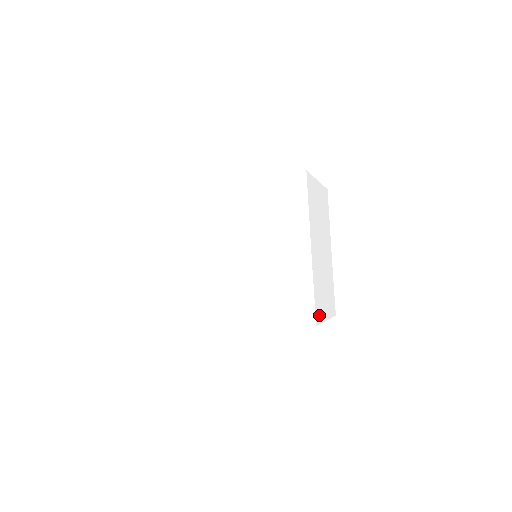
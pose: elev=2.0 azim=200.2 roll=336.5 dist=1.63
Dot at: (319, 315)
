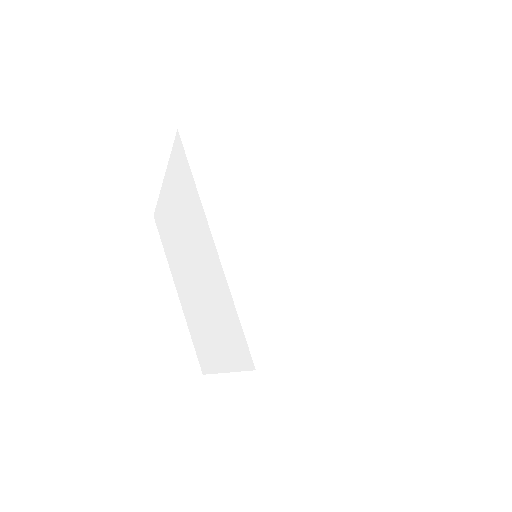
Dot at: (277, 345)
